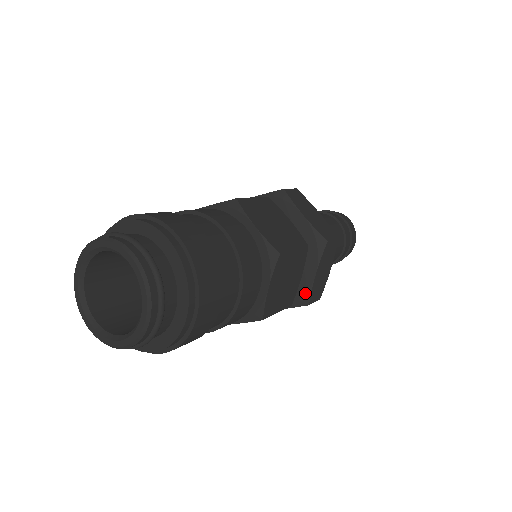
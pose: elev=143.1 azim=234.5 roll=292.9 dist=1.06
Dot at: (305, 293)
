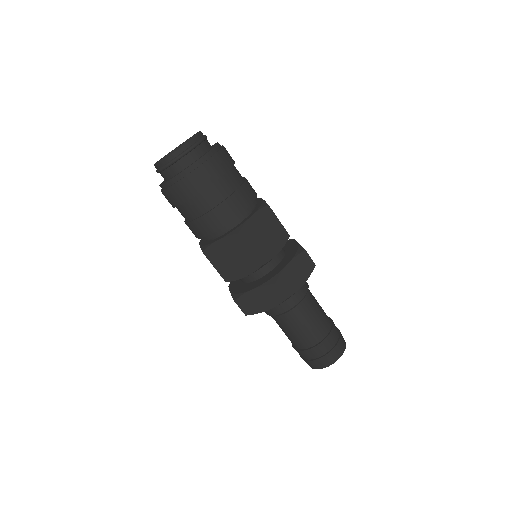
Dot at: (276, 274)
